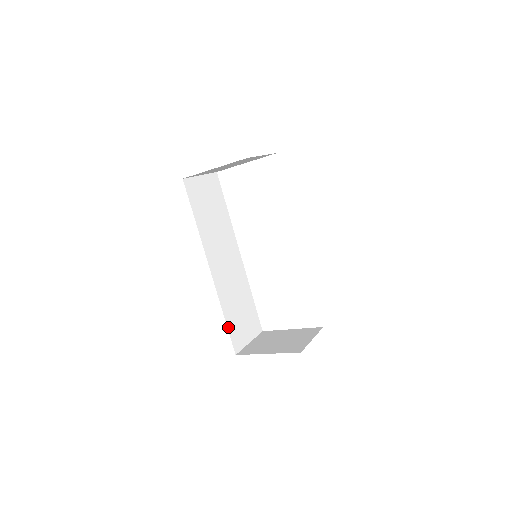
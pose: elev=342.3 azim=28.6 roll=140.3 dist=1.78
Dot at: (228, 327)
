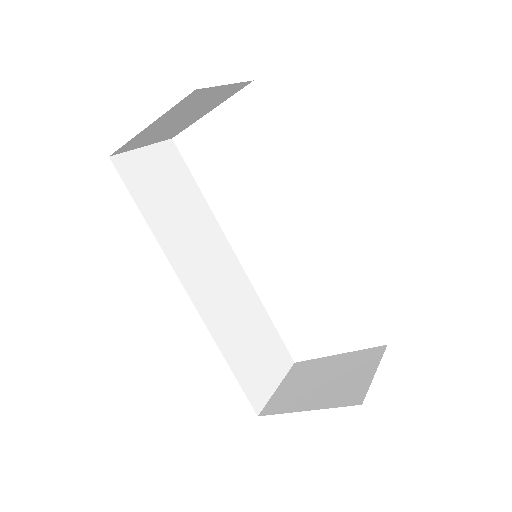
Dot at: (236, 376)
